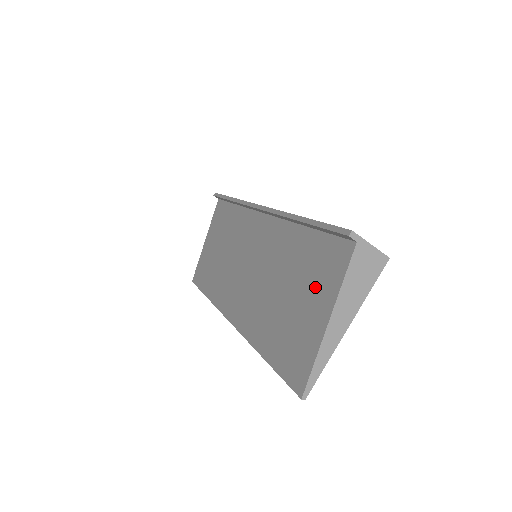
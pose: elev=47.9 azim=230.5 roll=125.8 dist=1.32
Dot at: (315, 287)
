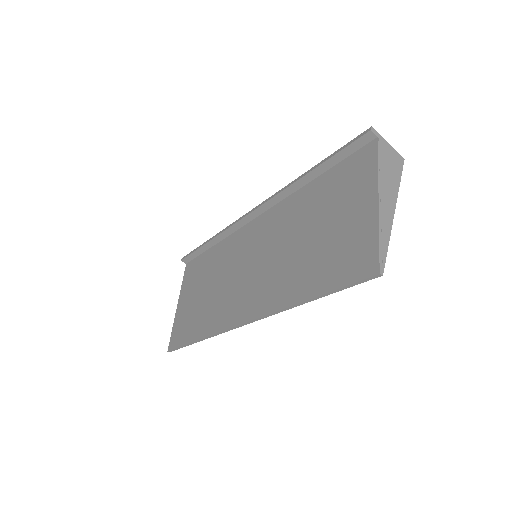
Dot at: (348, 197)
